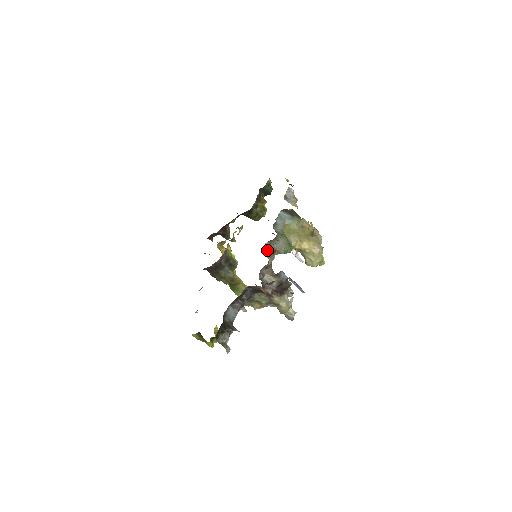
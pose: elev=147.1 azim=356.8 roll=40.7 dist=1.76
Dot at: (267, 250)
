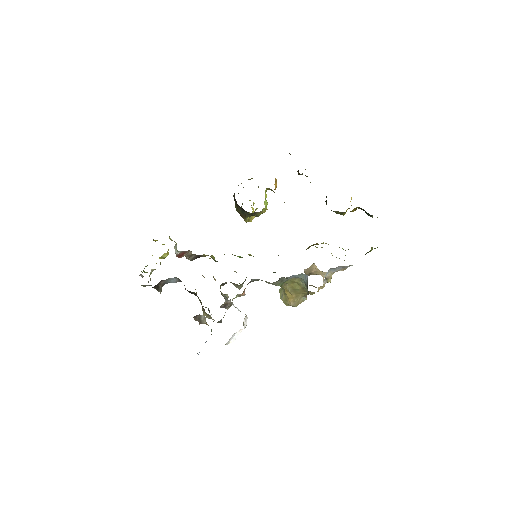
Dot at: (243, 293)
